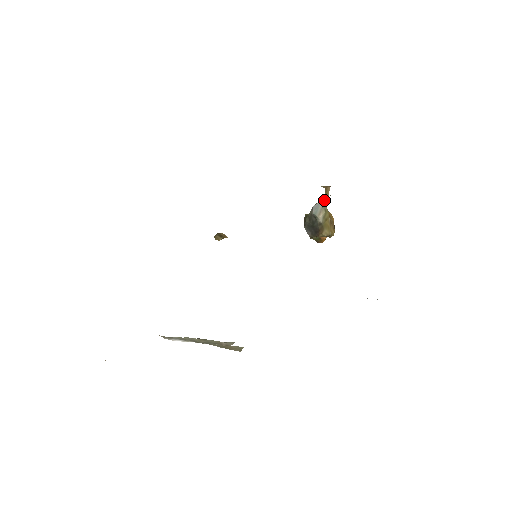
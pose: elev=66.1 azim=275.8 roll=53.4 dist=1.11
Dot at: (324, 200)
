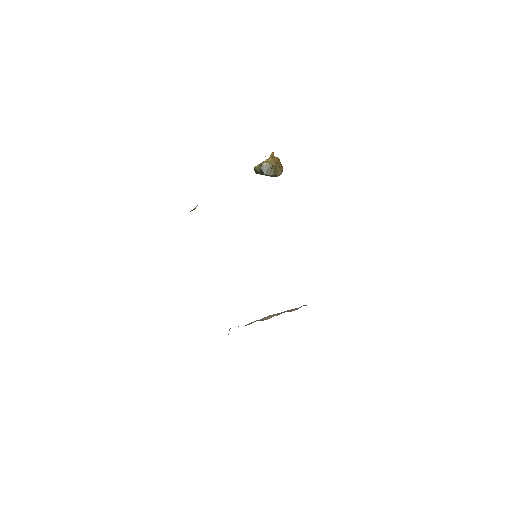
Dot at: (271, 166)
